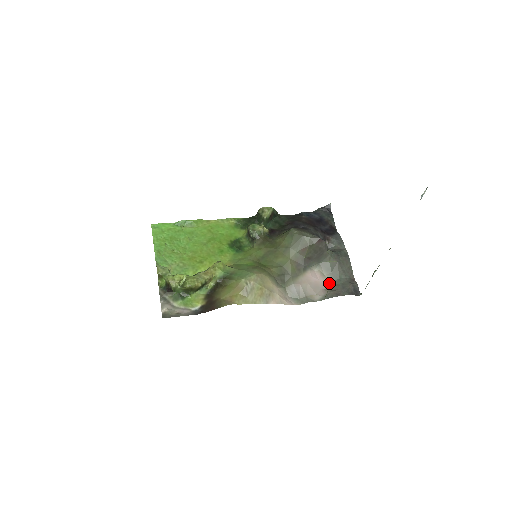
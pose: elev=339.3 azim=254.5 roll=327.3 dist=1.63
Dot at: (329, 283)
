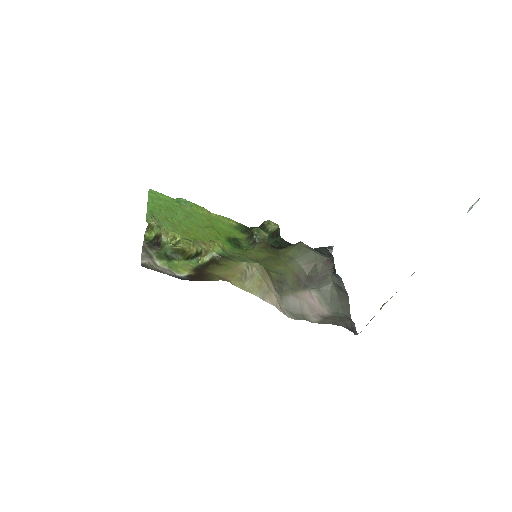
Dot at: (326, 312)
